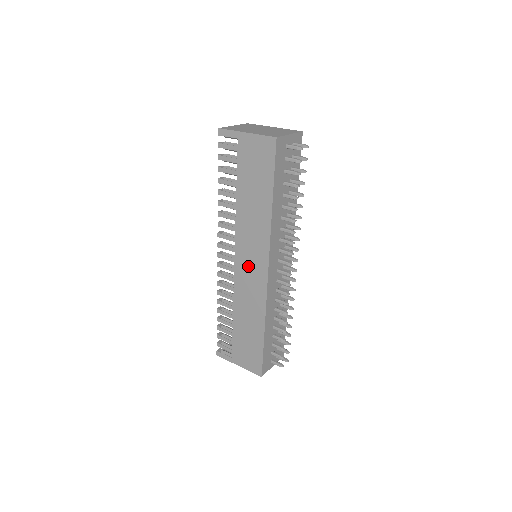
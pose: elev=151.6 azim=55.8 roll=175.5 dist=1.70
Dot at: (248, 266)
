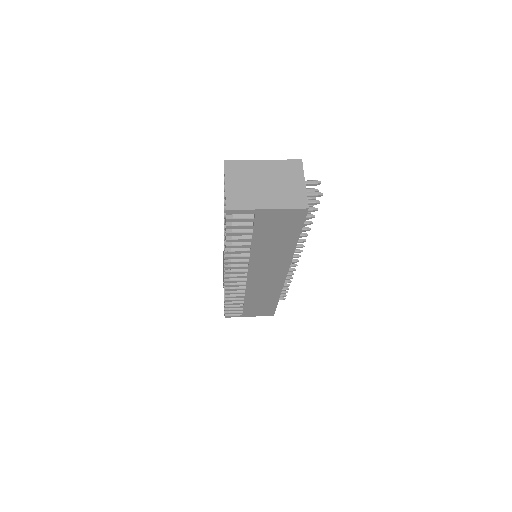
Dot at: (264, 277)
